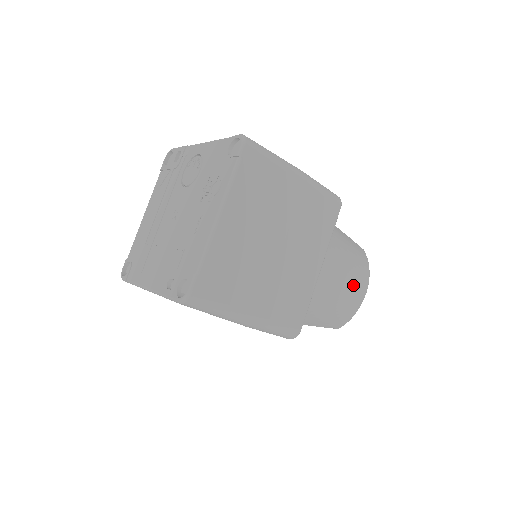
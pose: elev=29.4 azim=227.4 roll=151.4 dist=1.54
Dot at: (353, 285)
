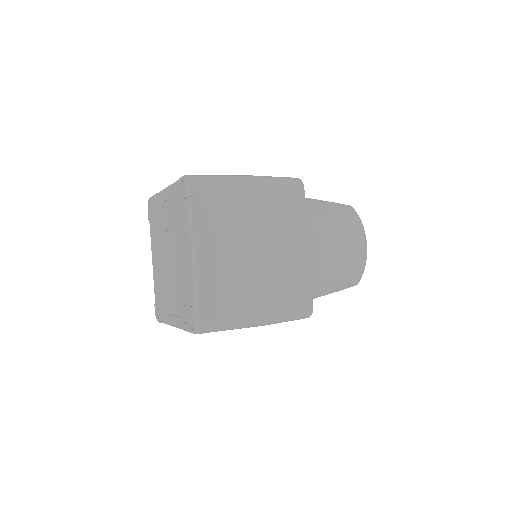
Dot at: (349, 245)
